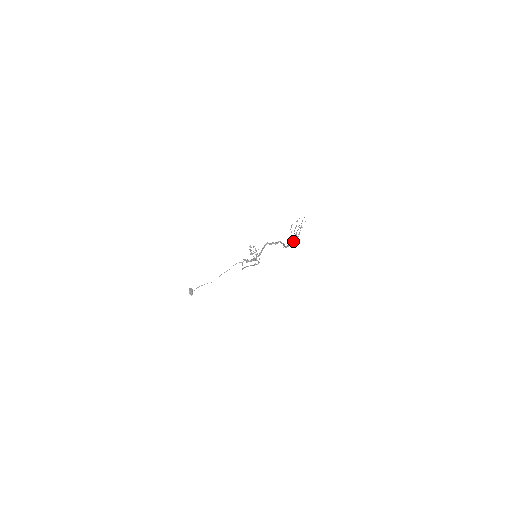
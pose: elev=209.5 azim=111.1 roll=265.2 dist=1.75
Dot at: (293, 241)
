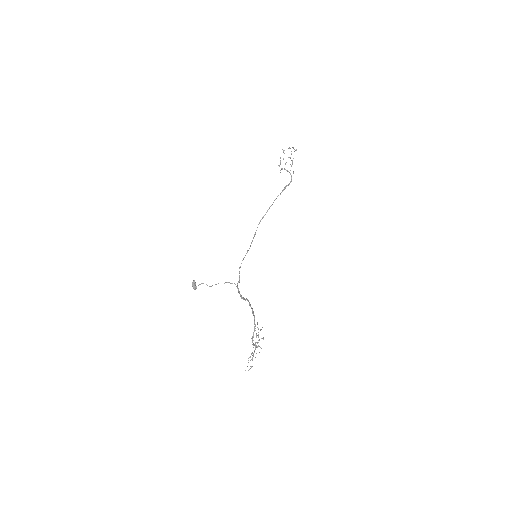
Dot at: occluded
